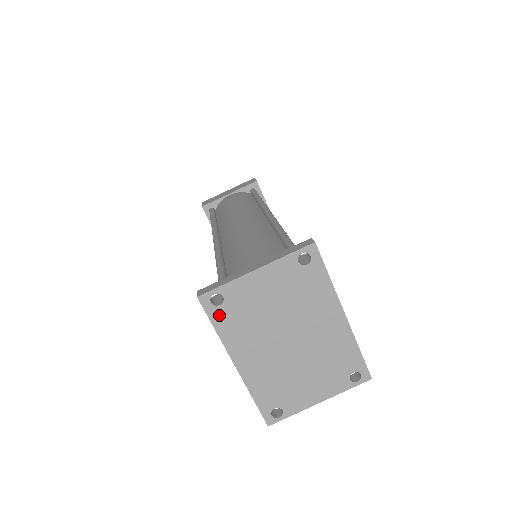
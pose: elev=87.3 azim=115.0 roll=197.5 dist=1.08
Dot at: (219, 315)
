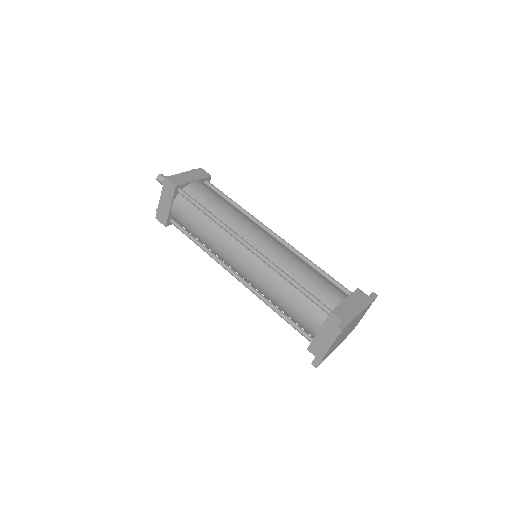
Dot at: (324, 359)
